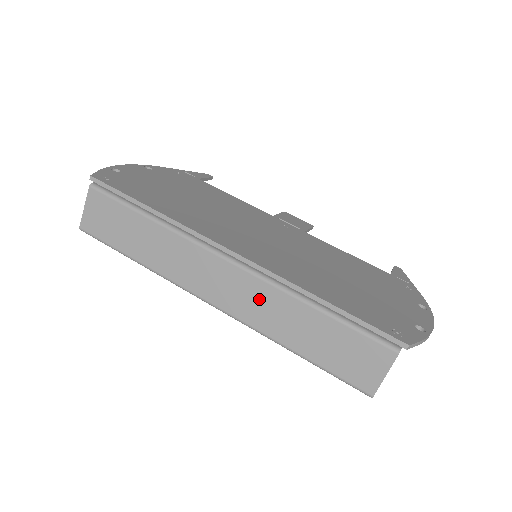
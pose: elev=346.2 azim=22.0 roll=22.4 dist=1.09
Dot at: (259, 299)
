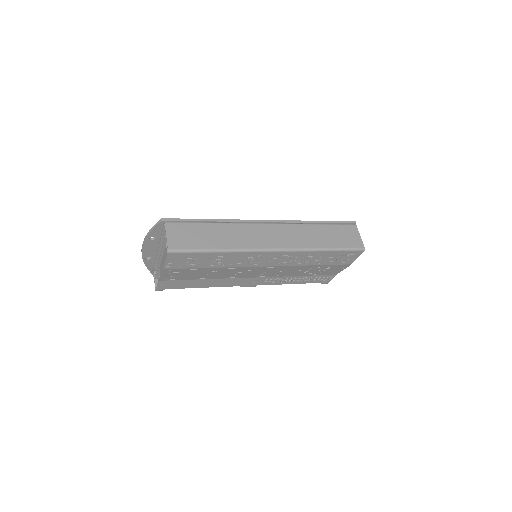
Dot at: (294, 233)
